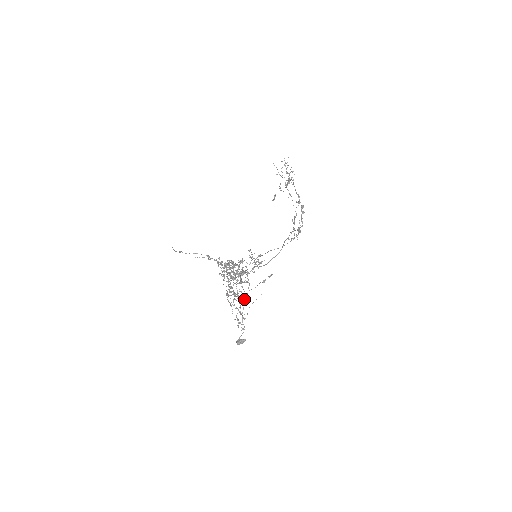
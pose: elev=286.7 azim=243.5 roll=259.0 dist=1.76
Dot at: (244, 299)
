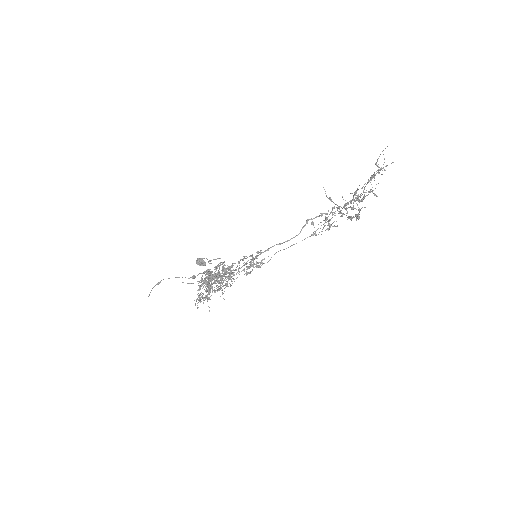
Dot at: occluded
